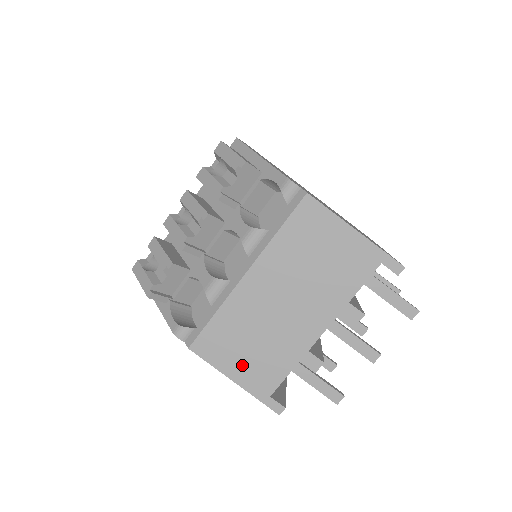
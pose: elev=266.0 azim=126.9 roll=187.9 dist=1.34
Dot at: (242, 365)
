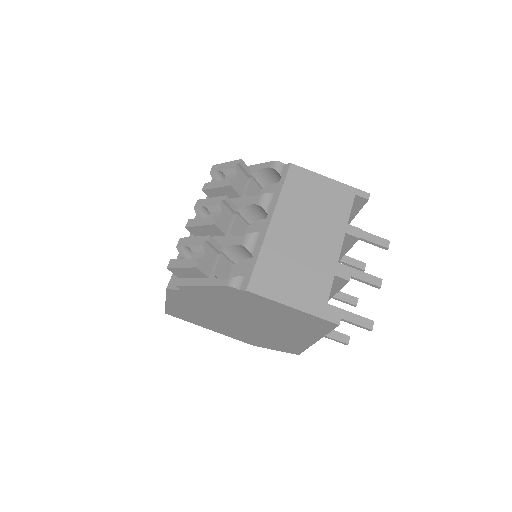
Dot at: (294, 291)
